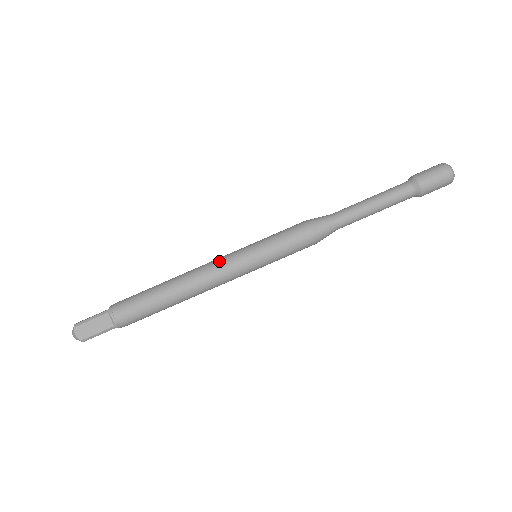
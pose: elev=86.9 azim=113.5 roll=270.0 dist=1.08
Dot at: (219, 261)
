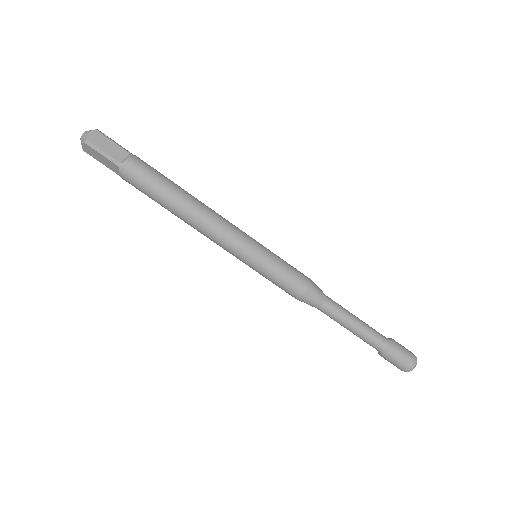
Dot at: (227, 239)
